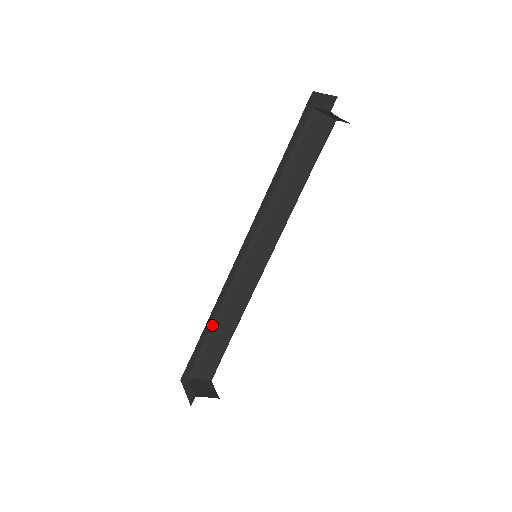
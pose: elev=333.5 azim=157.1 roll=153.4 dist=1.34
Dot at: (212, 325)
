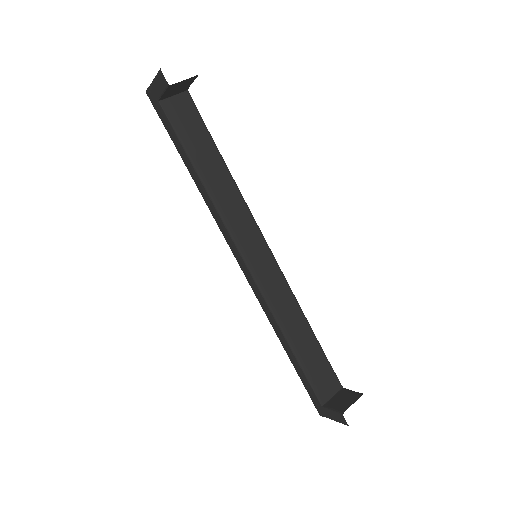
Dot at: (289, 346)
